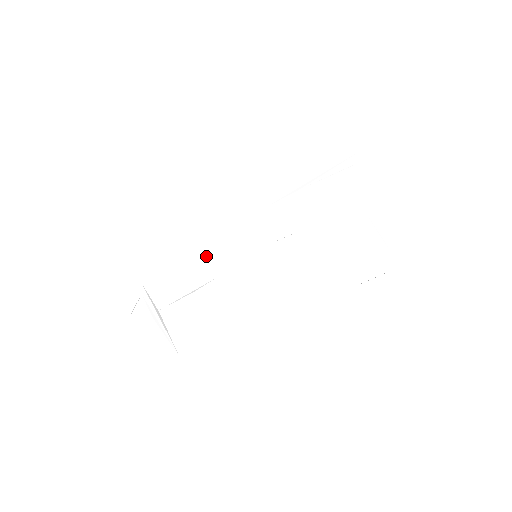
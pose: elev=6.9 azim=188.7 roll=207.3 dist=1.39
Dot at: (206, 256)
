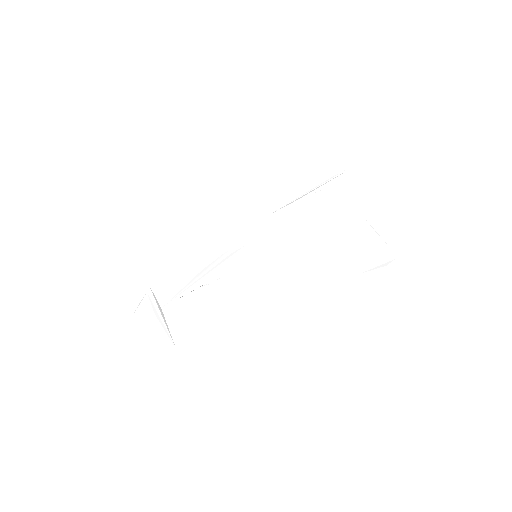
Dot at: (209, 259)
